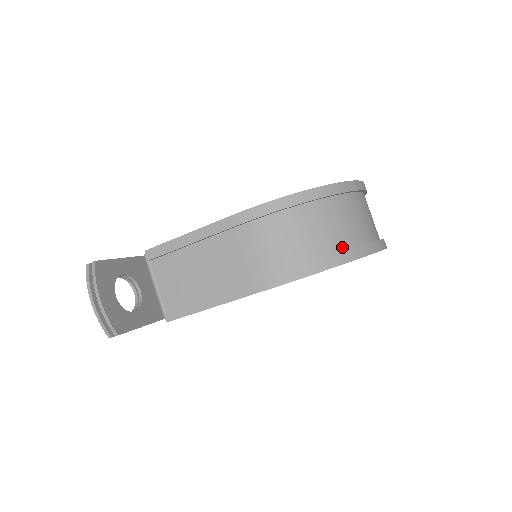
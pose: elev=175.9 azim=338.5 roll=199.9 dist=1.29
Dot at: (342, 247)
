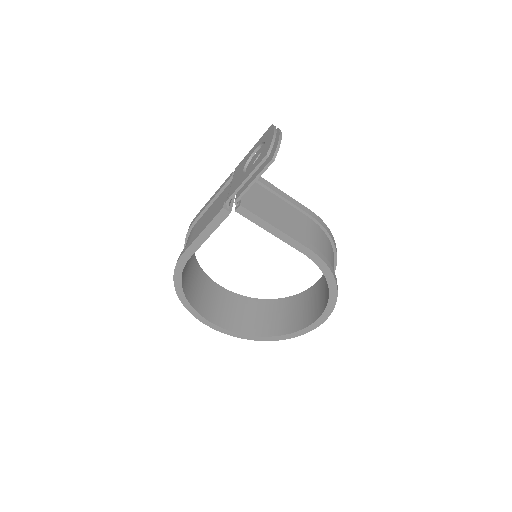
Dot at: occluded
